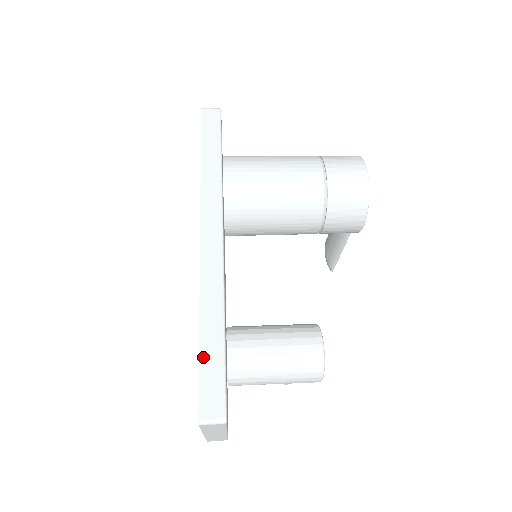
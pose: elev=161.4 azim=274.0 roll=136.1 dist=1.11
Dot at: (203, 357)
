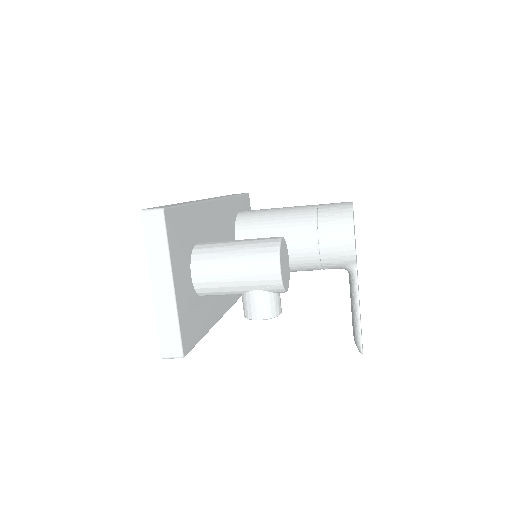
Dot at: (167, 205)
